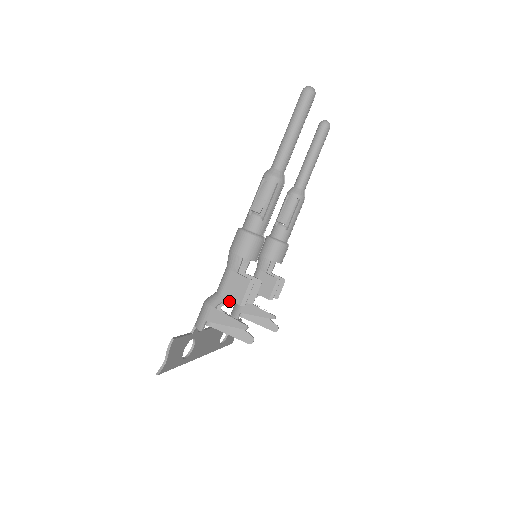
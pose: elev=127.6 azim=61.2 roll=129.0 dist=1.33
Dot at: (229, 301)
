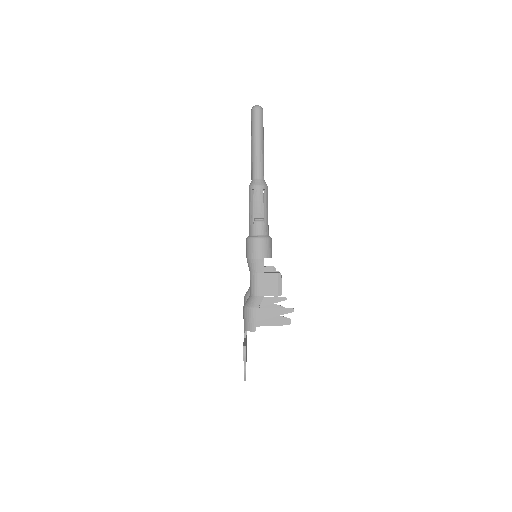
Dot at: occluded
